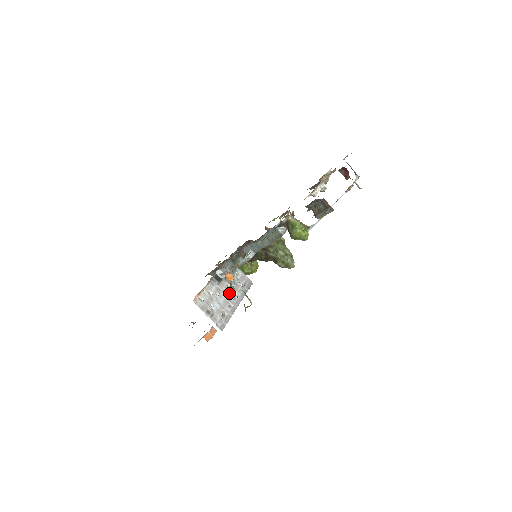
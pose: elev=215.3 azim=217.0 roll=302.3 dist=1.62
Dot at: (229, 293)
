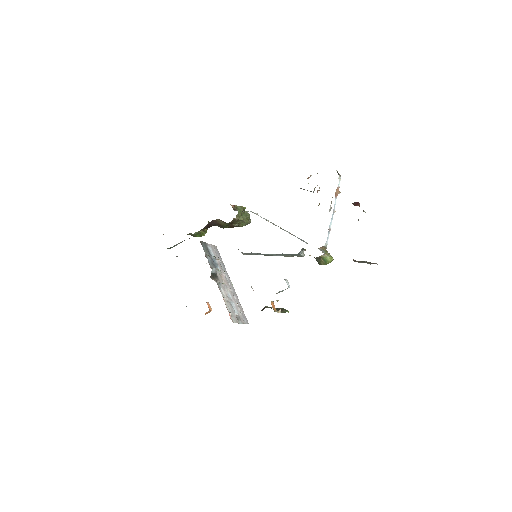
Dot at: (225, 281)
